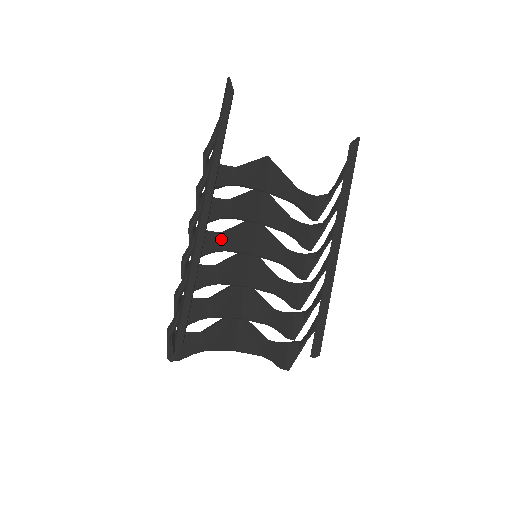
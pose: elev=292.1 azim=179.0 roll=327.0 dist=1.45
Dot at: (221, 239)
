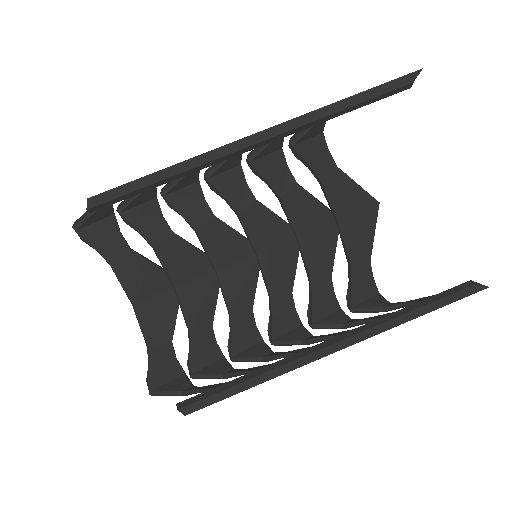
Dot at: (247, 201)
